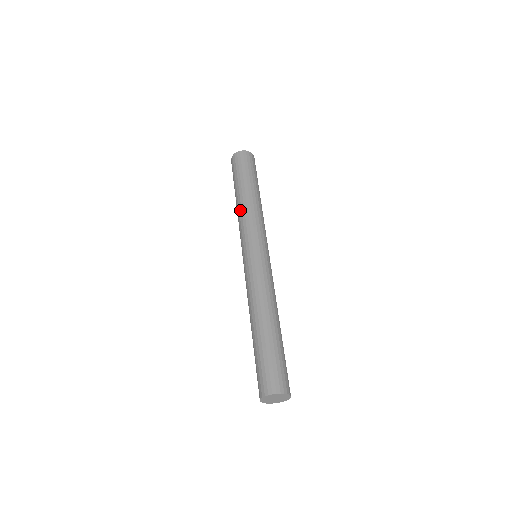
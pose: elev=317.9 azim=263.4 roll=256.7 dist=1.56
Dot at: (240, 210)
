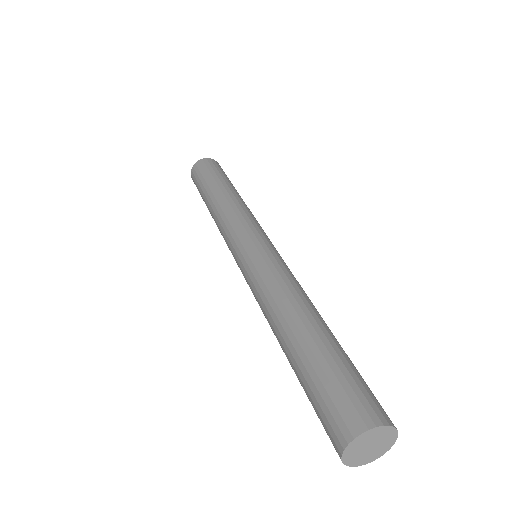
Dot at: (222, 205)
